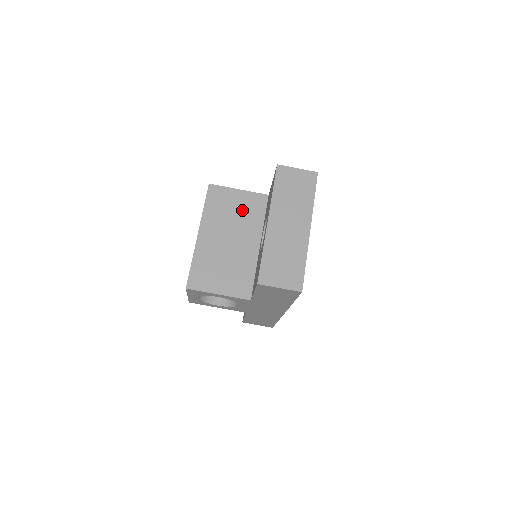
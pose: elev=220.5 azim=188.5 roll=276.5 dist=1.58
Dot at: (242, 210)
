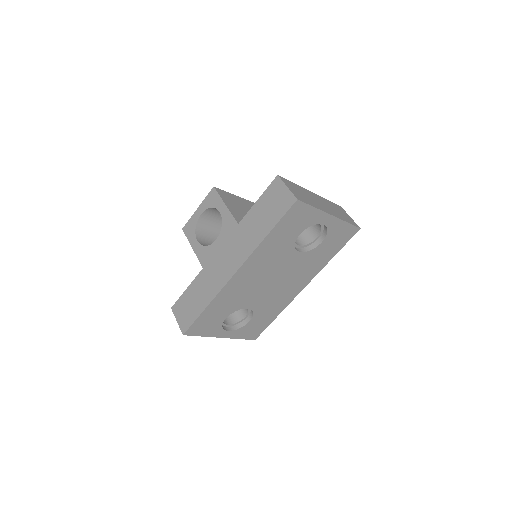
Dot at: occluded
